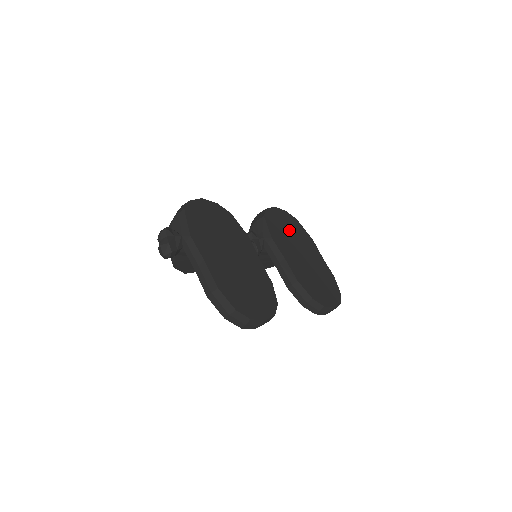
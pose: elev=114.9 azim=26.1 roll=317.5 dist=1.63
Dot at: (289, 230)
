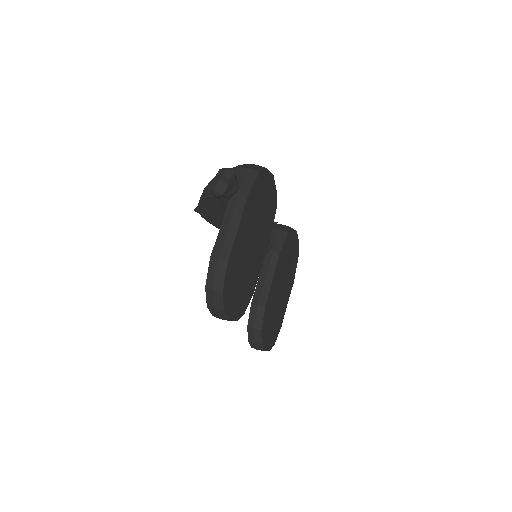
Dot at: (290, 260)
